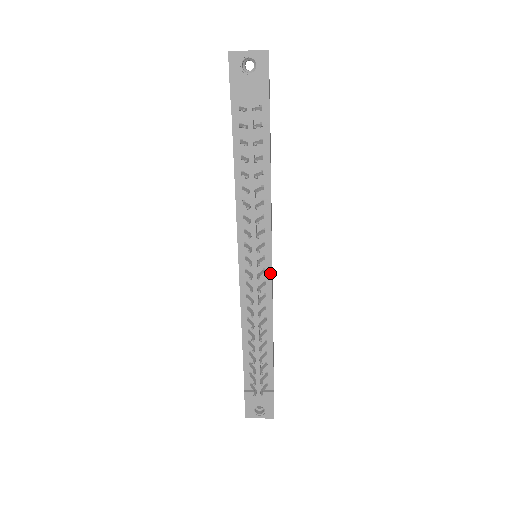
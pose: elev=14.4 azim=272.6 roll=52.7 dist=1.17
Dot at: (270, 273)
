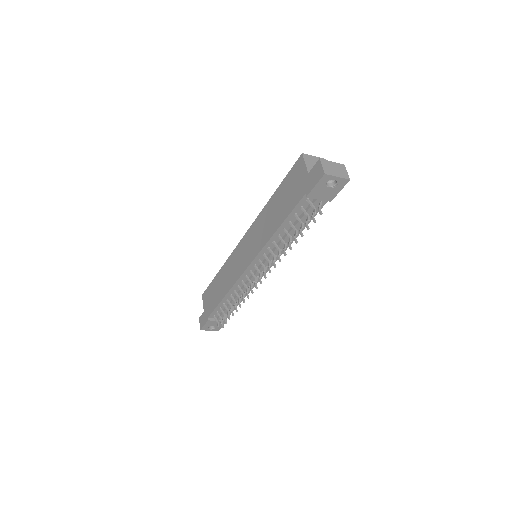
Dot at: (265, 273)
